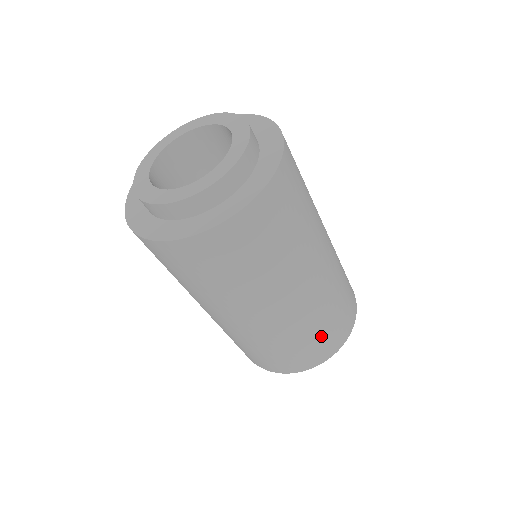
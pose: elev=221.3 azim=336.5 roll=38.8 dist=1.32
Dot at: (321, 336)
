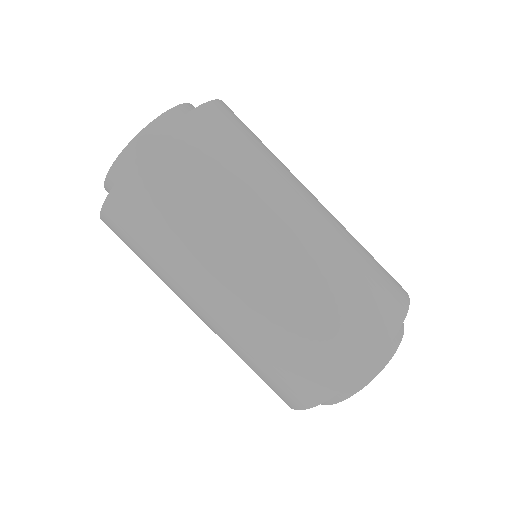
Dot at: (360, 293)
